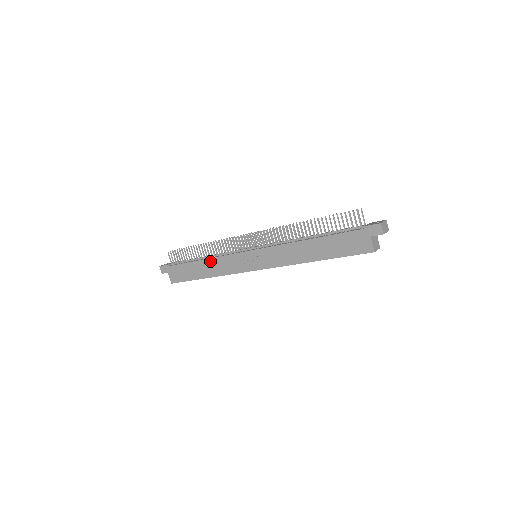
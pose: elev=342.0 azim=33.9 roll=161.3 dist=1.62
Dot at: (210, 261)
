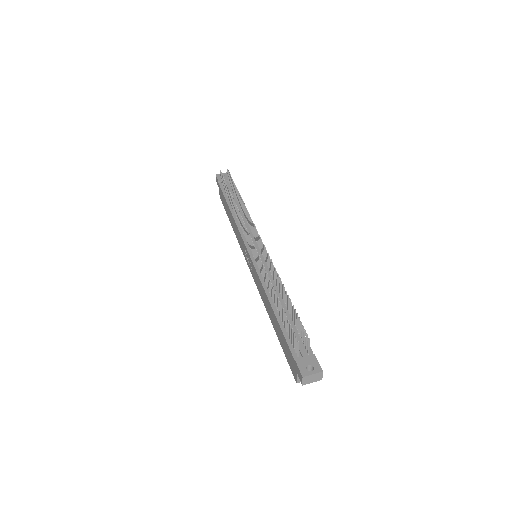
Dot at: (233, 219)
